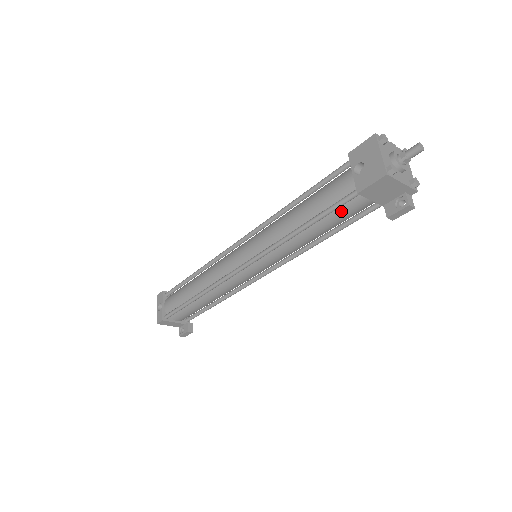
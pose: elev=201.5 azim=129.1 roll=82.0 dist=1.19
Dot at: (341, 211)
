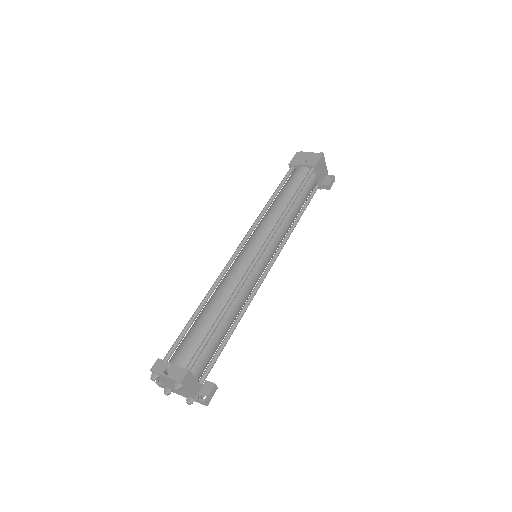
Dot at: (307, 187)
